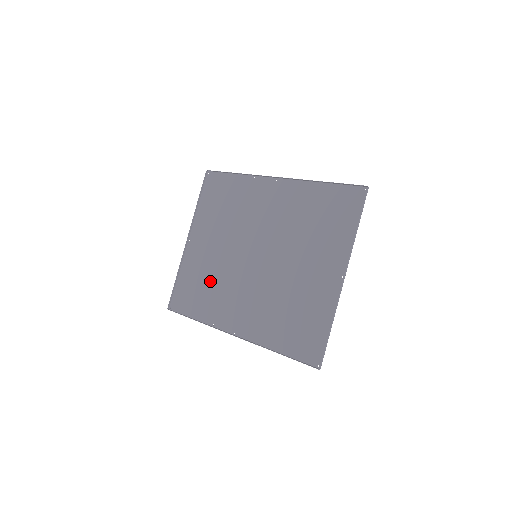
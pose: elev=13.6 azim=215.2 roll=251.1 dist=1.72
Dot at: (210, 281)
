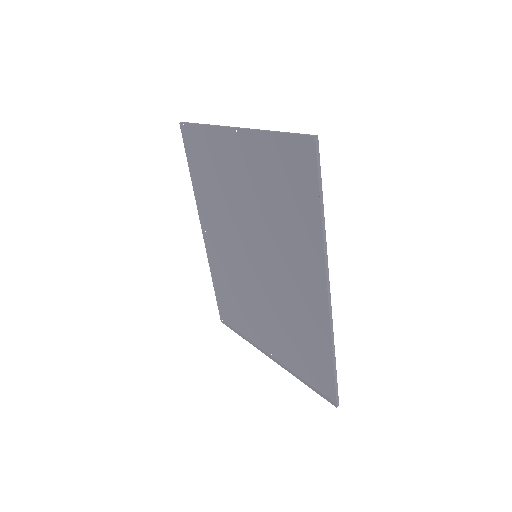
Dot at: (219, 187)
